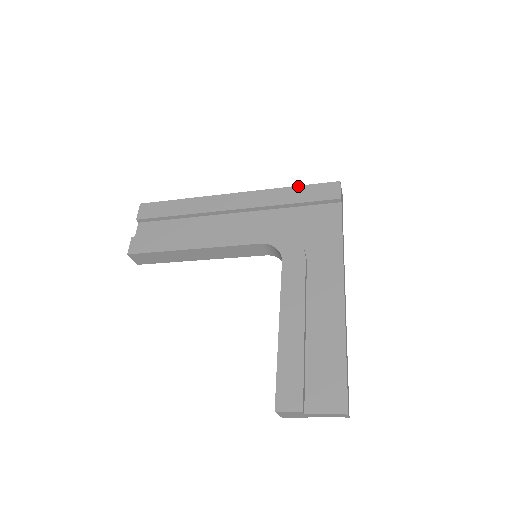
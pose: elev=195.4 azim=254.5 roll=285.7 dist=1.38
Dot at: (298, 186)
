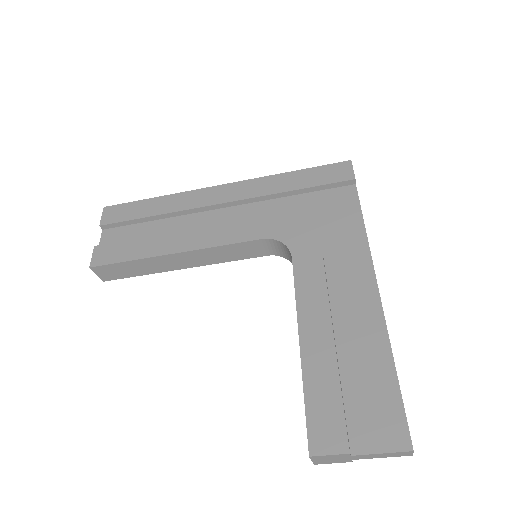
Dot at: (300, 170)
